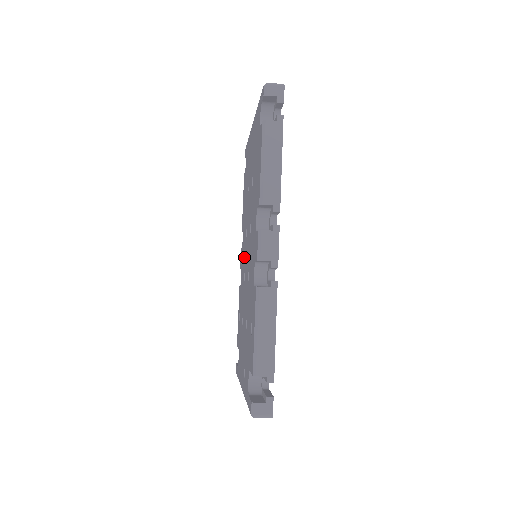
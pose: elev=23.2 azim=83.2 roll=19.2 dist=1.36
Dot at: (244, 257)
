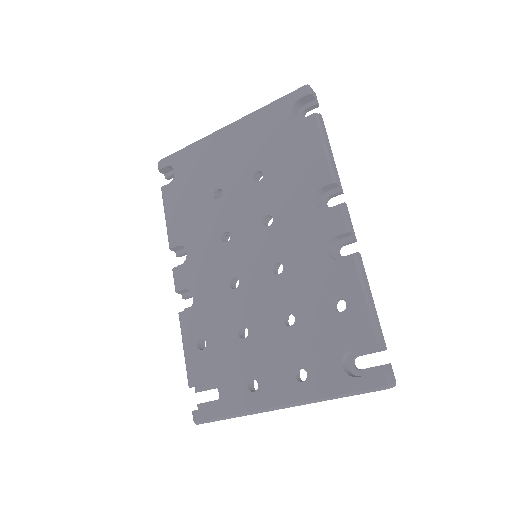
Dot at: (220, 265)
